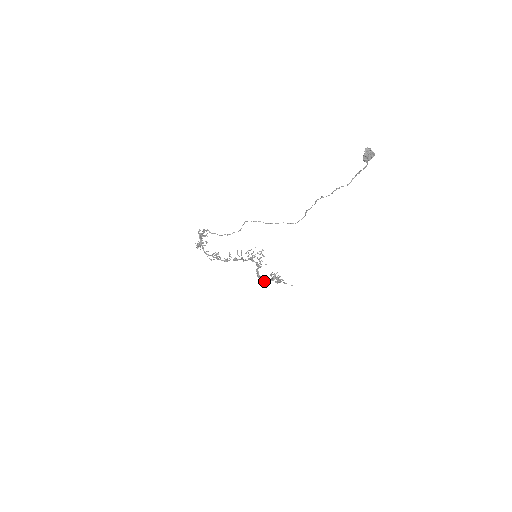
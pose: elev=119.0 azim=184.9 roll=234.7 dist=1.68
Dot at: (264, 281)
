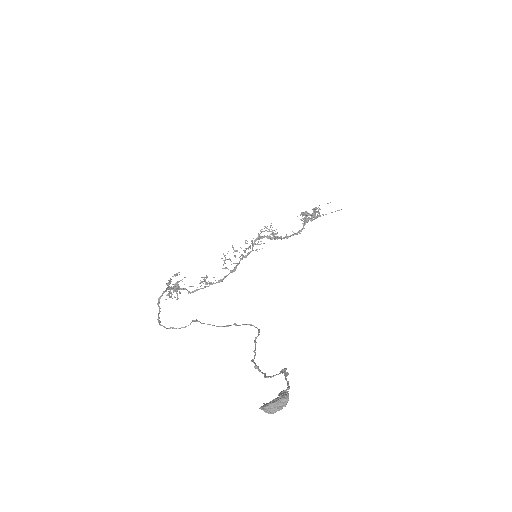
Dot at: (293, 235)
